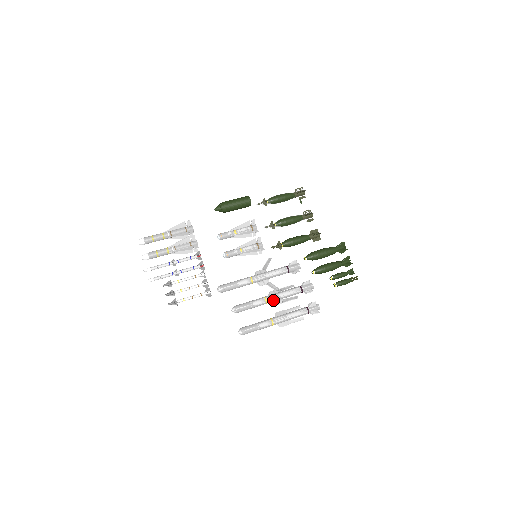
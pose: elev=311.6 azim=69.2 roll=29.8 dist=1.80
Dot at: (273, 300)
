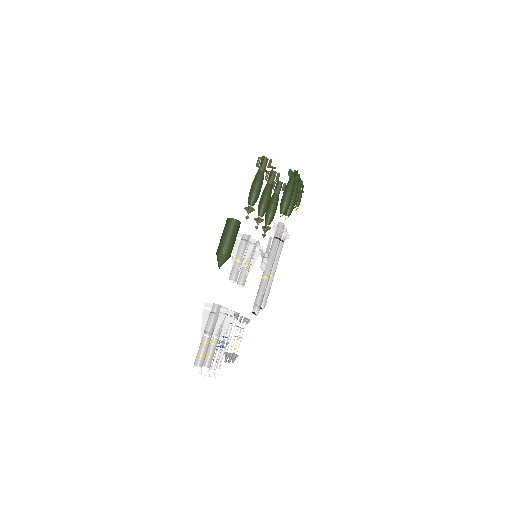
Dot at: occluded
